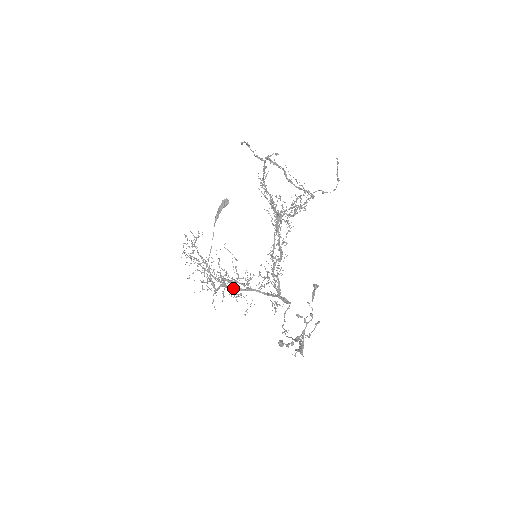
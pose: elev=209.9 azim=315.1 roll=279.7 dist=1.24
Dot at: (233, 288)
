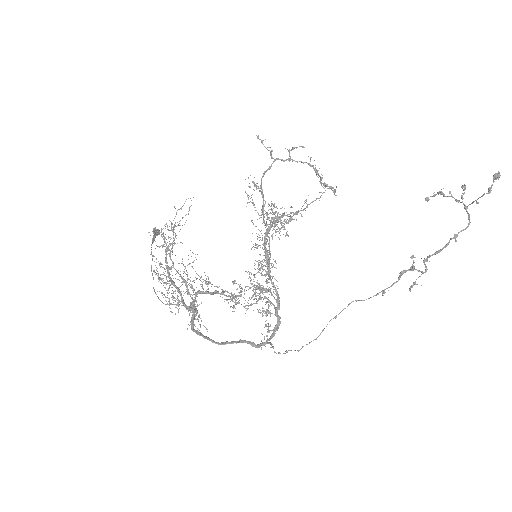
Dot at: (199, 317)
